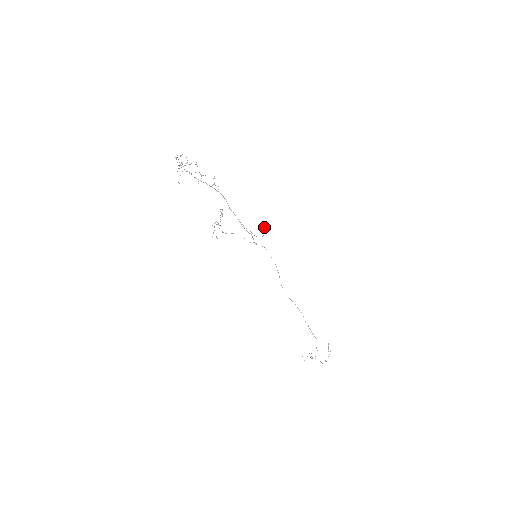
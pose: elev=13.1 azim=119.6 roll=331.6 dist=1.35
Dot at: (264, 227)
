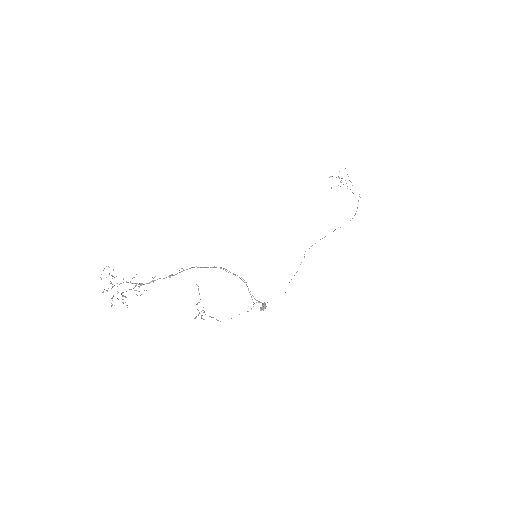
Dot at: occluded
